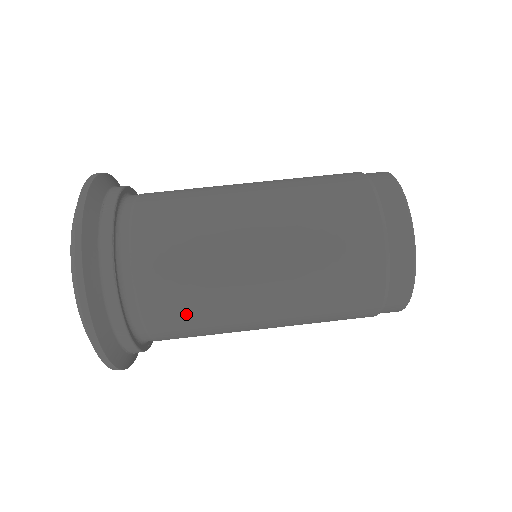
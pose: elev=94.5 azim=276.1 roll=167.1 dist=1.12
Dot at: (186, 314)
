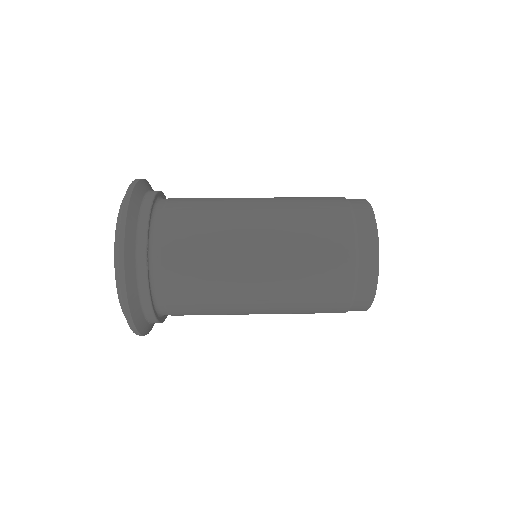
Dot at: (198, 298)
